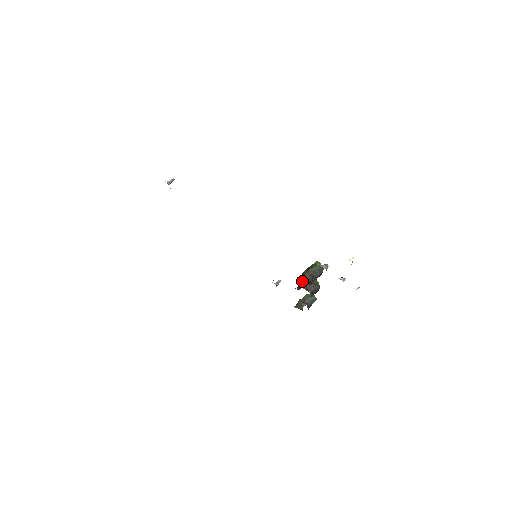
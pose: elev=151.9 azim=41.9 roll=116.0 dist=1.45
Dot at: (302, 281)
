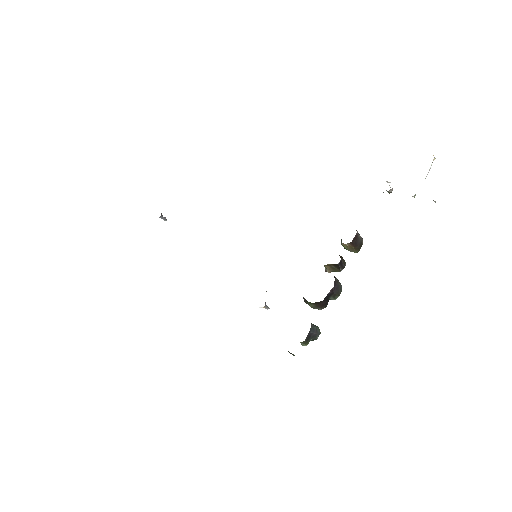
Dot at: occluded
